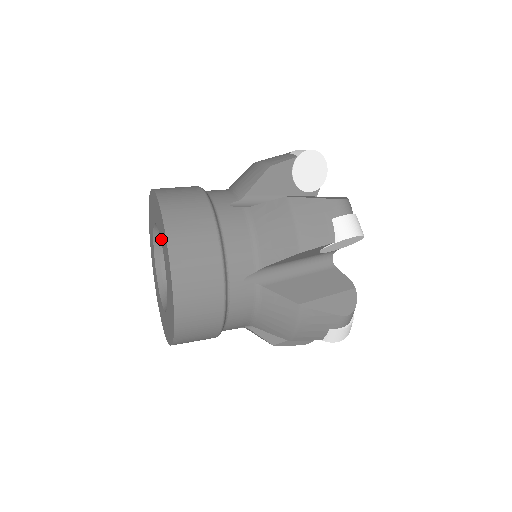
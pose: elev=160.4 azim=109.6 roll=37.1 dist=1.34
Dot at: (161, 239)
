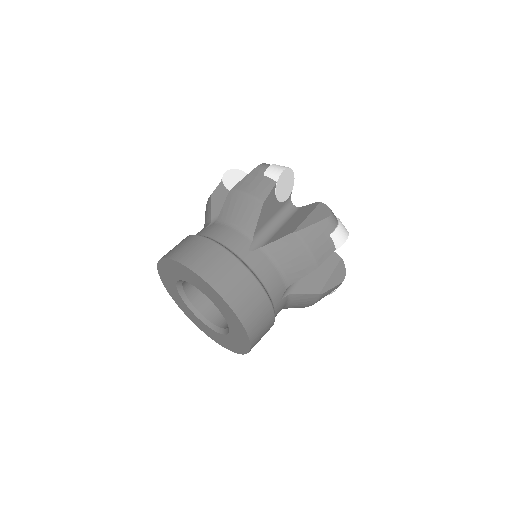
Dot at: (231, 331)
